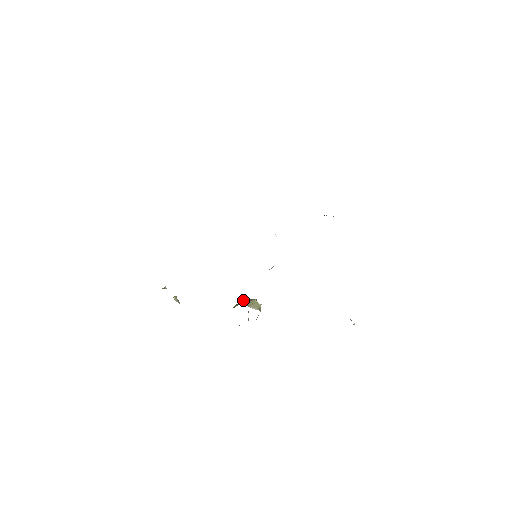
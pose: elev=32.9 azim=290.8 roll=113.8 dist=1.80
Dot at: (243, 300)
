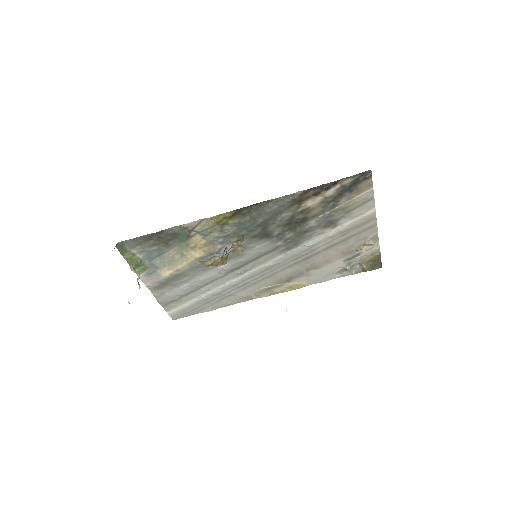
Dot at: occluded
